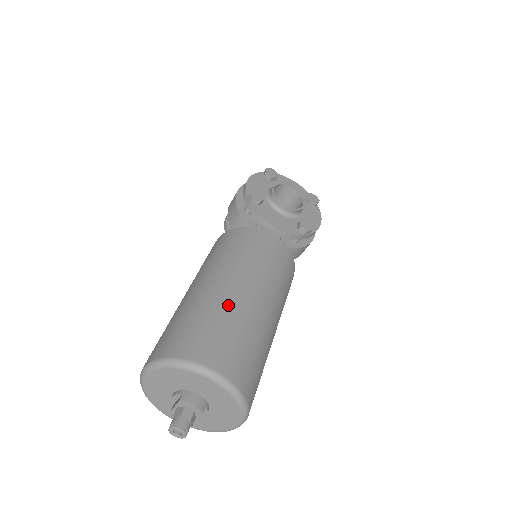
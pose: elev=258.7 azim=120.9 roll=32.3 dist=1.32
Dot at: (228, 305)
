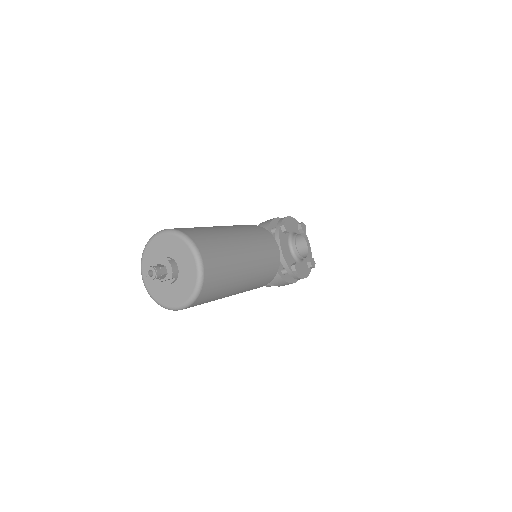
Dot at: (232, 246)
